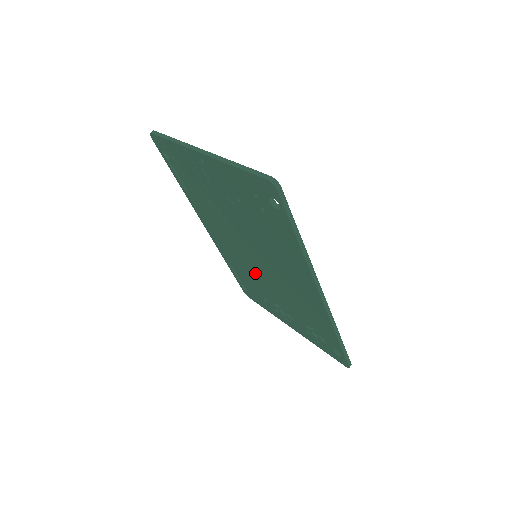
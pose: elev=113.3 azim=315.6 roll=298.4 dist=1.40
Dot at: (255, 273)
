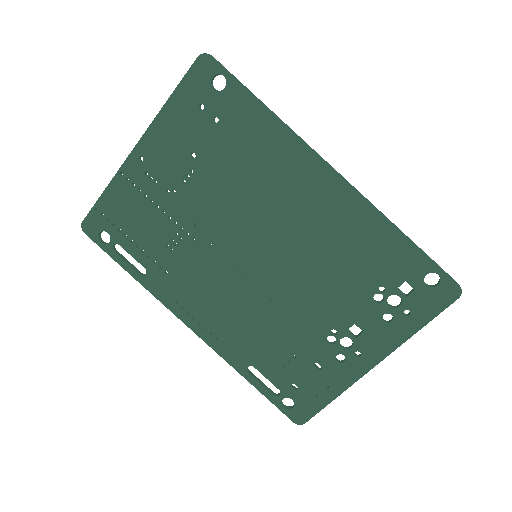
Dot at: (274, 305)
